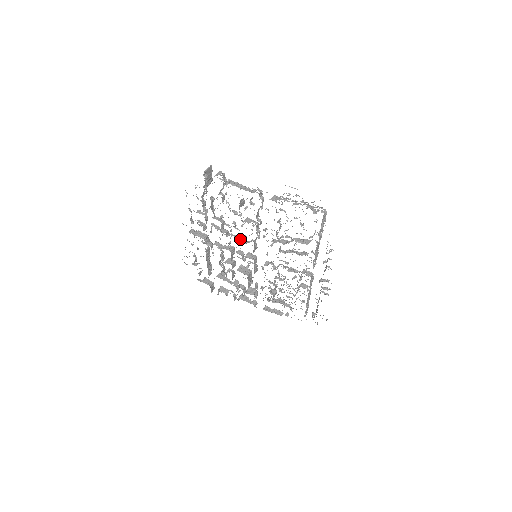
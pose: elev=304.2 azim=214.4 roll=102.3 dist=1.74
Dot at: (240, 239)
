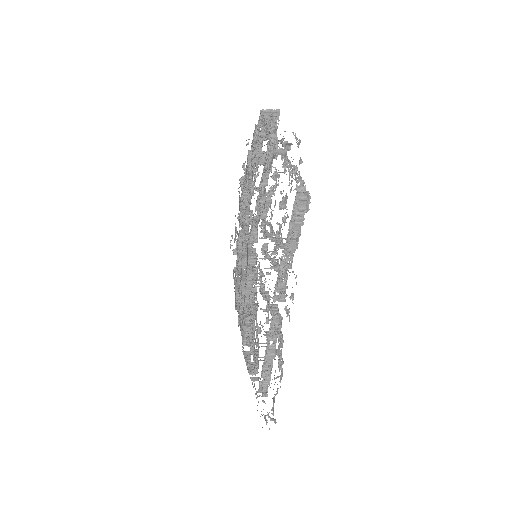
Dot at: (247, 214)
